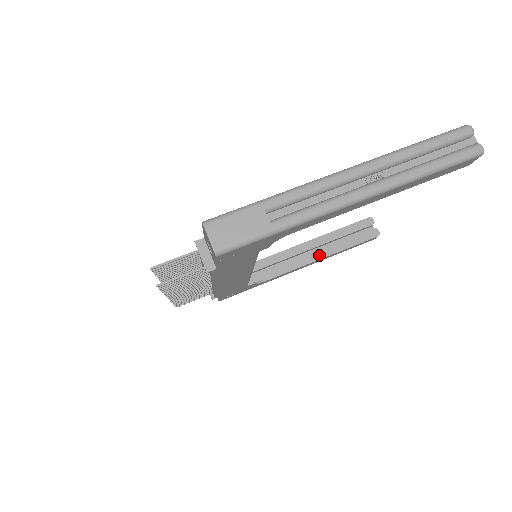
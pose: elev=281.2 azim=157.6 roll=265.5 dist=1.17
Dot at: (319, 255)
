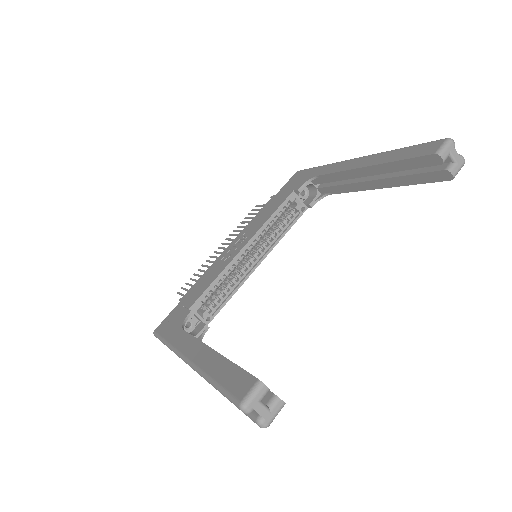
Dot at: (376, 185)
